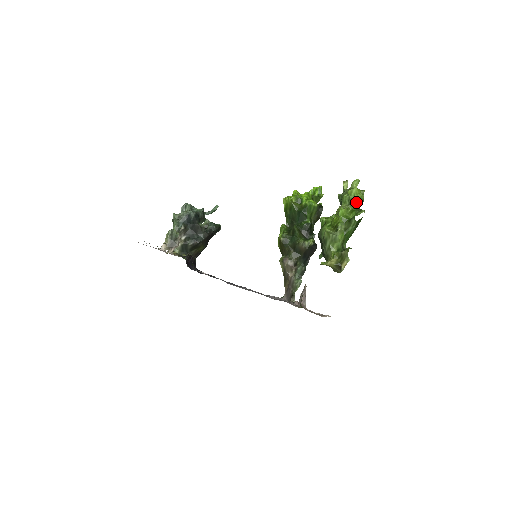
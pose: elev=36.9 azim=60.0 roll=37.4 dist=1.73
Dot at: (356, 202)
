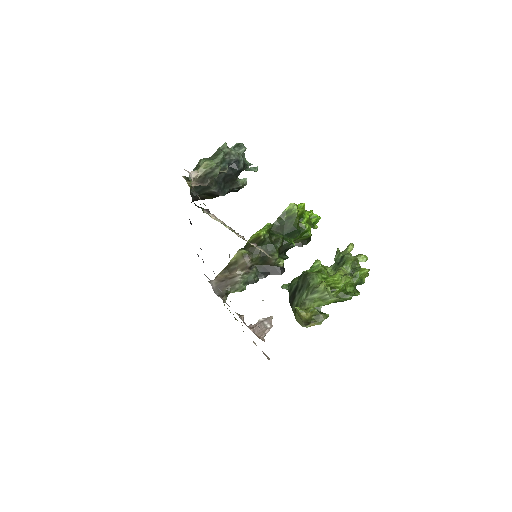
Dot at: (359, 280)
